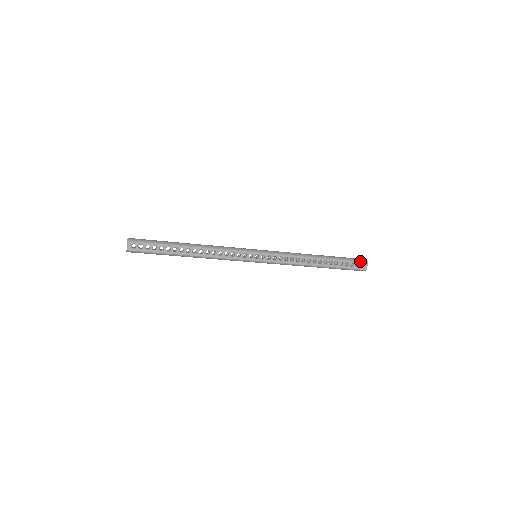
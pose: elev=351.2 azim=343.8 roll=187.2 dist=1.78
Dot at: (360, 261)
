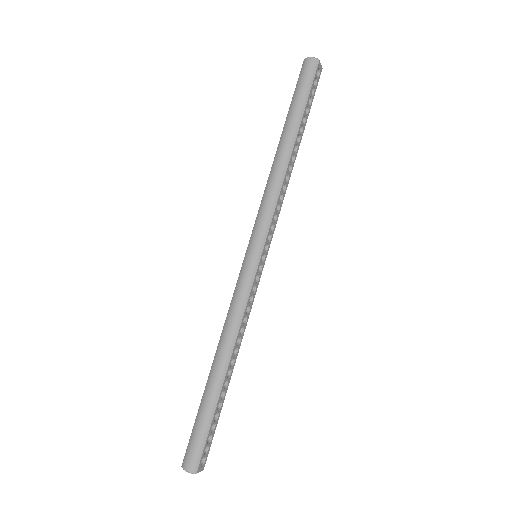
Dot at: (315, 74)
